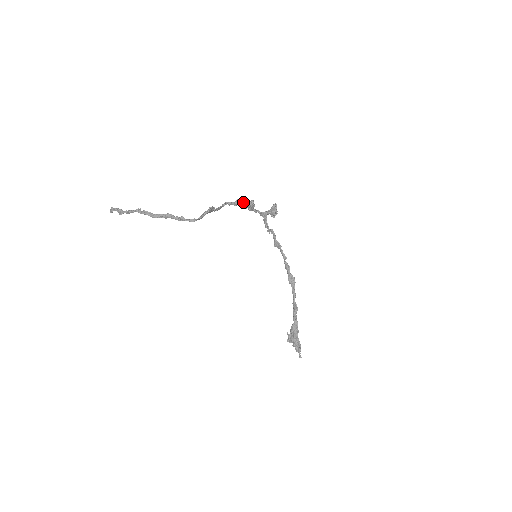
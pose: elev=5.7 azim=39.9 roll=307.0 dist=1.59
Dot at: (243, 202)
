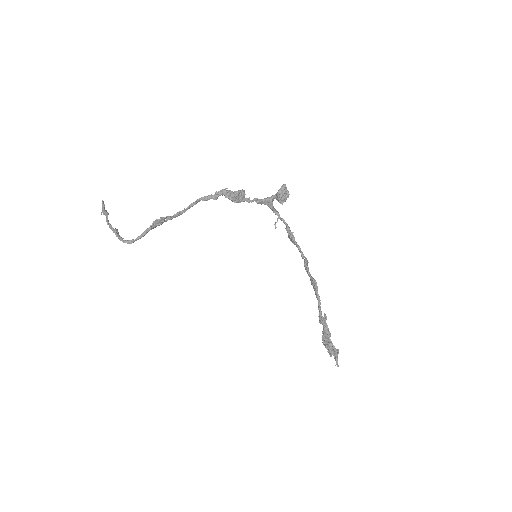
Dot at: (226, 193)
